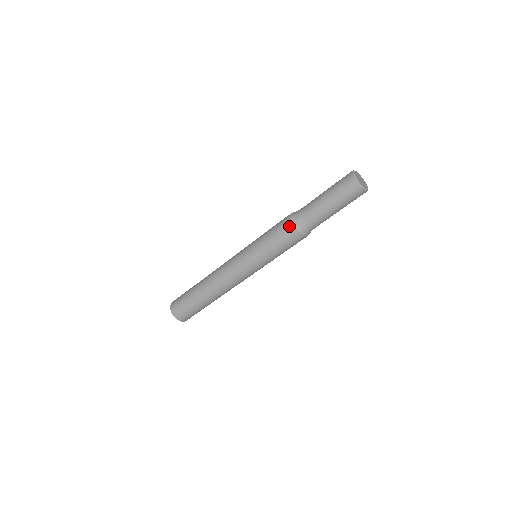
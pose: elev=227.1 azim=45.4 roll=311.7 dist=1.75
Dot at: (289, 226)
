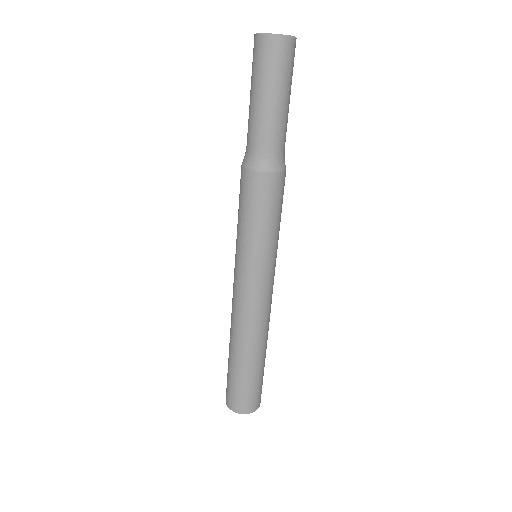
Dot at: (247, 177)
